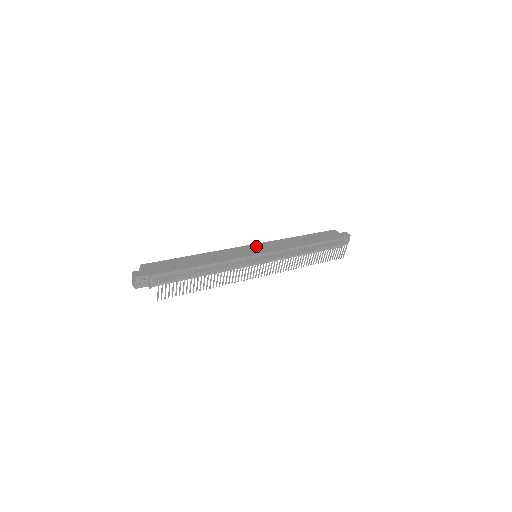
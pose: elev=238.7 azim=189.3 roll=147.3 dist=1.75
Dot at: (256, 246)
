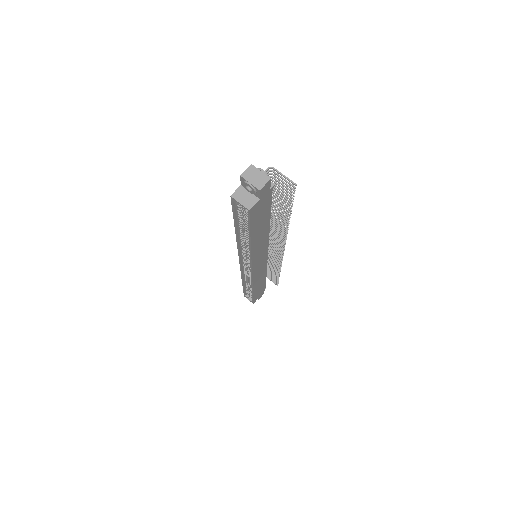
Dot at: occluded
